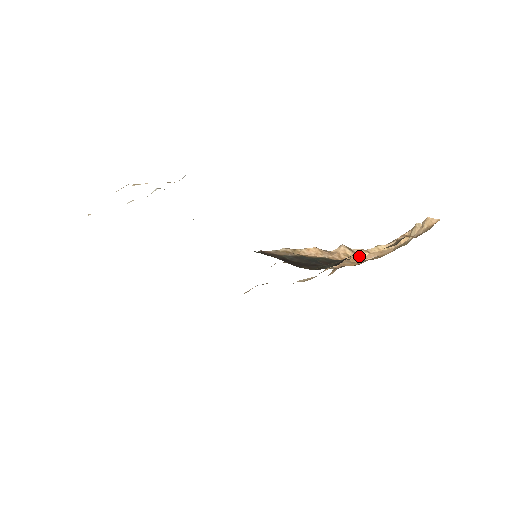
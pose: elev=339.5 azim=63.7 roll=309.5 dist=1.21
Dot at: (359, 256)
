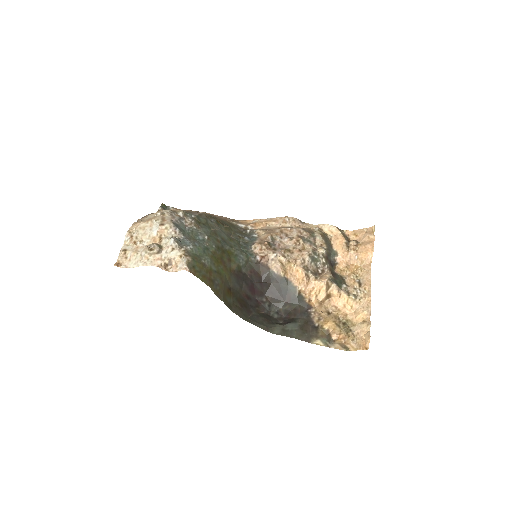
Dot at: (328, 297)
